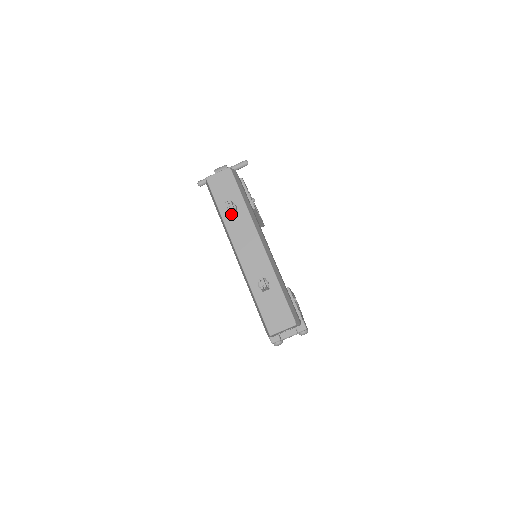
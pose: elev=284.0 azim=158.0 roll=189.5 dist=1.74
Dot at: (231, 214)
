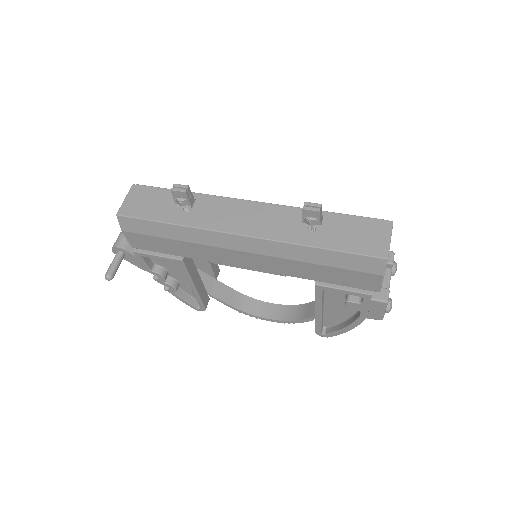
Dot at: (189, 203)
